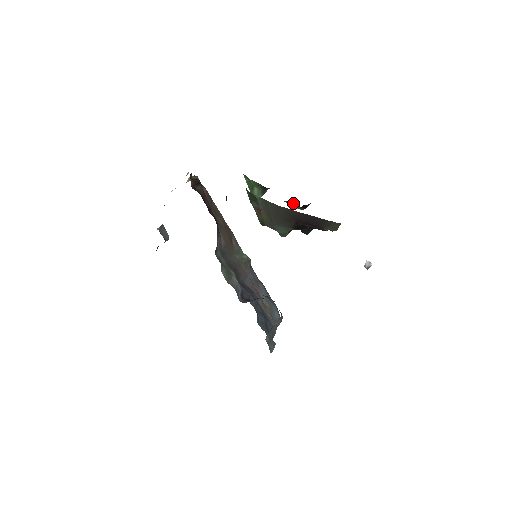
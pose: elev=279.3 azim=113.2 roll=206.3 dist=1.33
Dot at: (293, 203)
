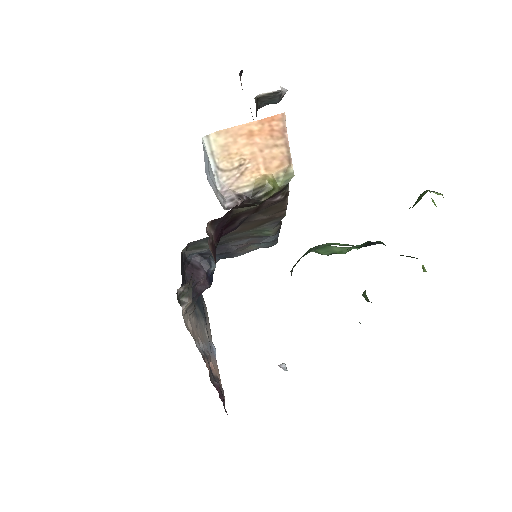
Dot at: occluded
